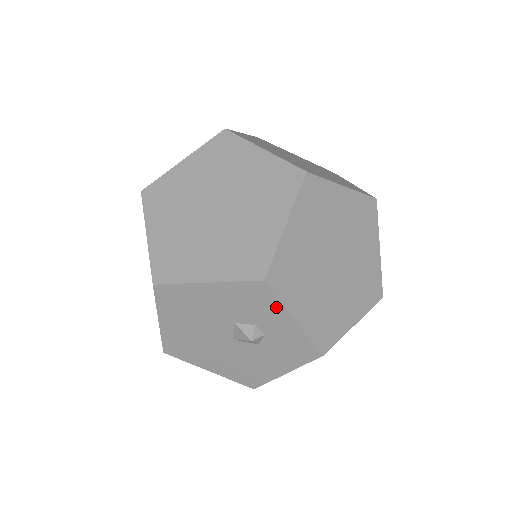
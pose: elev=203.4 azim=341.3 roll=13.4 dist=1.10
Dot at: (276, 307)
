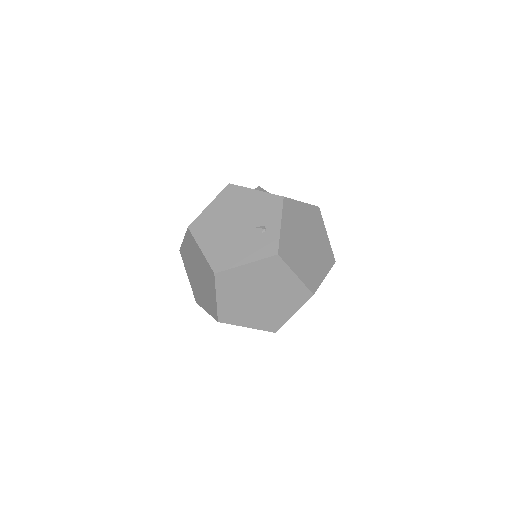
Dot at: occluded
